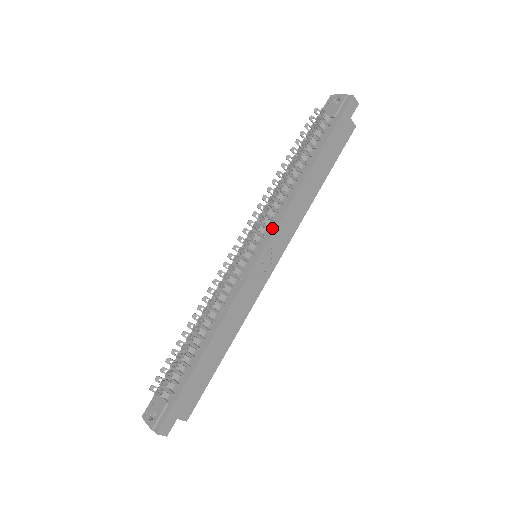
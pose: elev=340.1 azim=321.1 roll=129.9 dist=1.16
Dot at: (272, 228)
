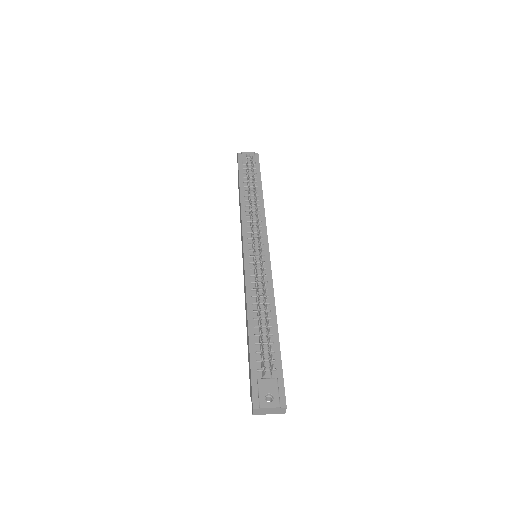
Dot at: (264, 232)
